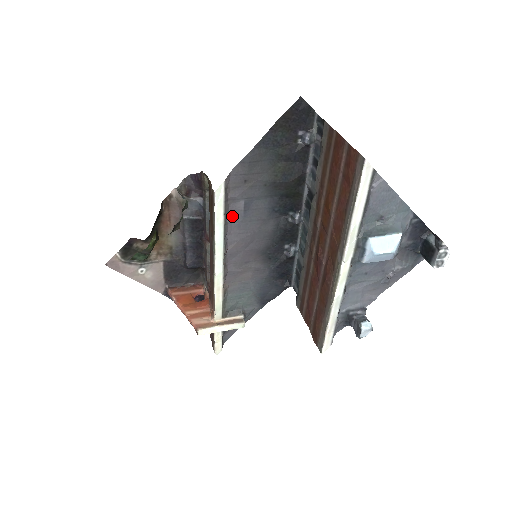
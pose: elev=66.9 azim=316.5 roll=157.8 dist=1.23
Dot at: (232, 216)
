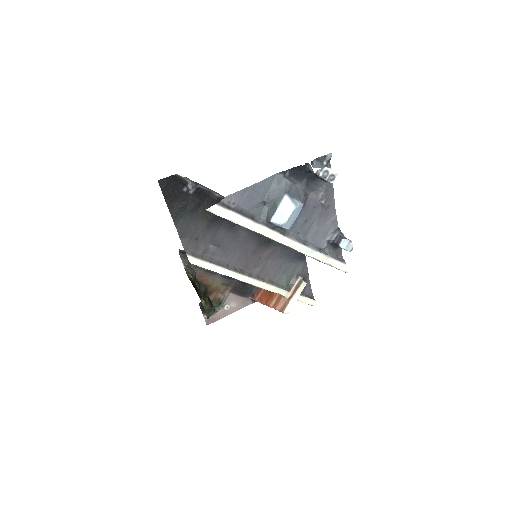
Dot at: (217, 256)
